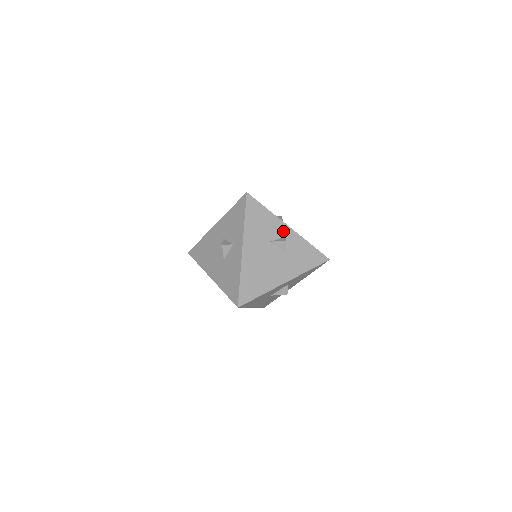
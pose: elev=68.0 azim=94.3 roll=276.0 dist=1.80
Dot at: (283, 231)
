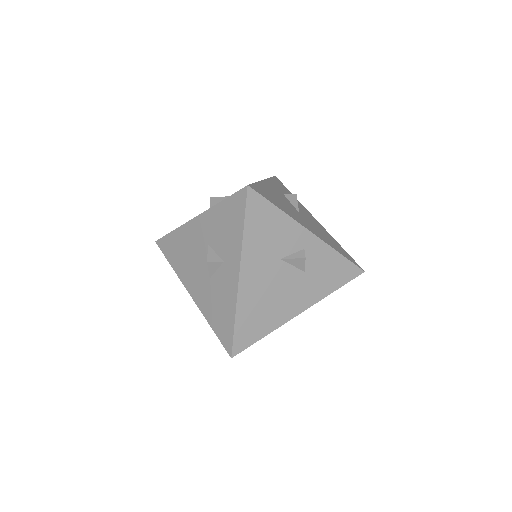
Dot at: (302, 240)
